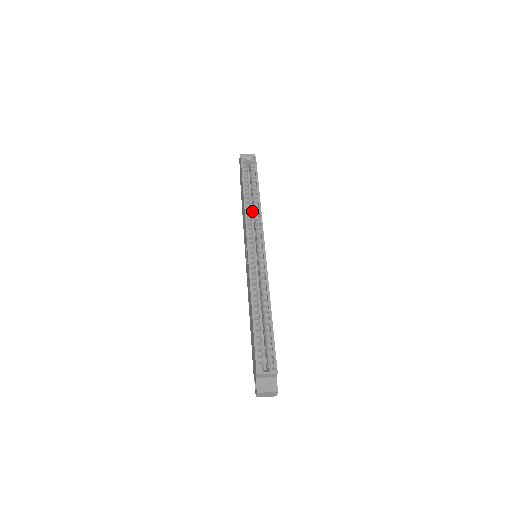
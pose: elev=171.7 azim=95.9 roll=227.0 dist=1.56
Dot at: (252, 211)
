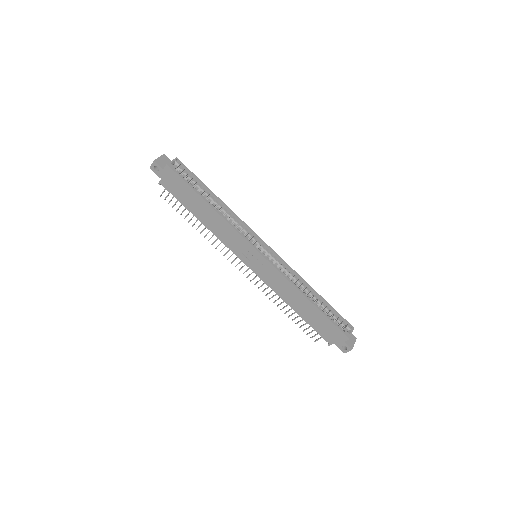
Dot at: occluded
